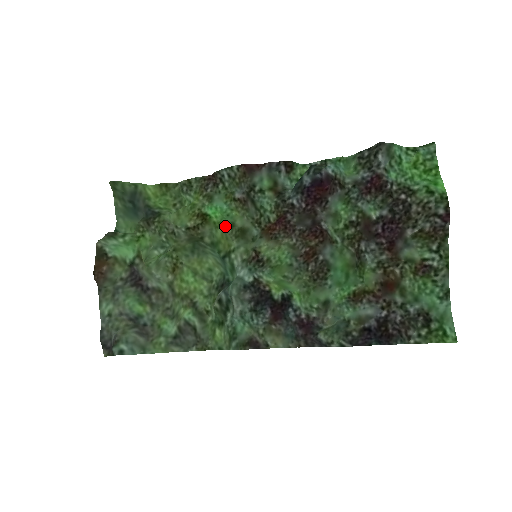
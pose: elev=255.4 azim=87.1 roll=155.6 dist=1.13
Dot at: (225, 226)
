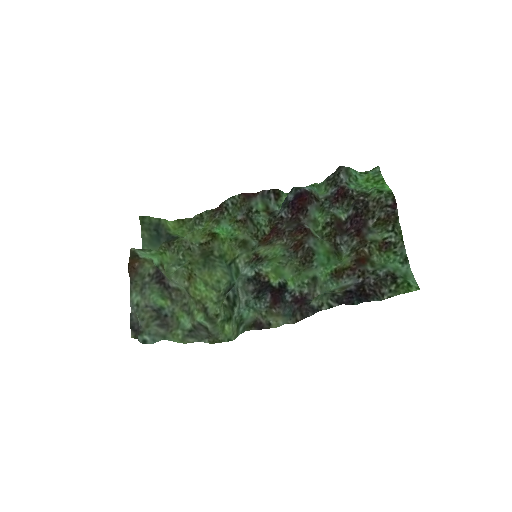
Dot at: (230, 240)
